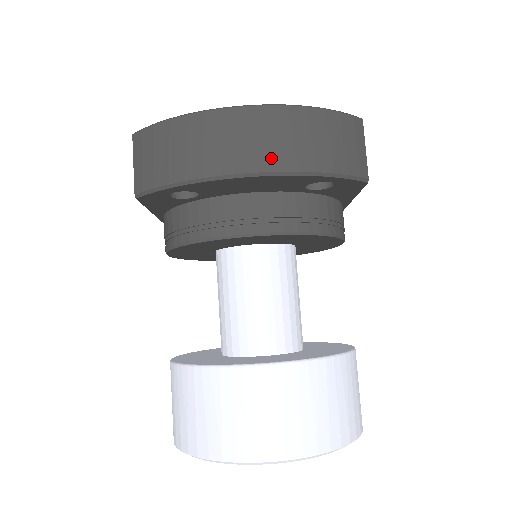
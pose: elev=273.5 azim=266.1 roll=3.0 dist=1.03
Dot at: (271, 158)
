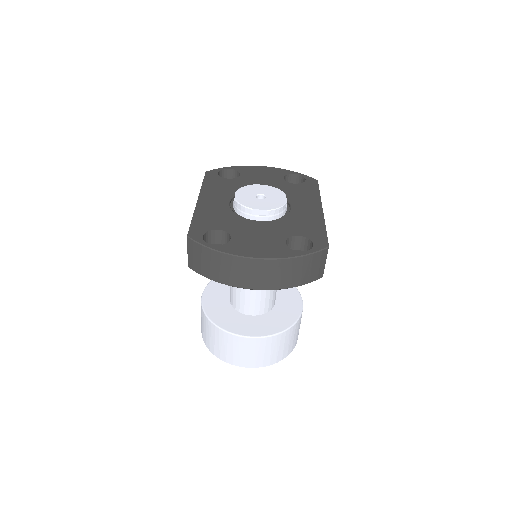
Dot at: (267, 284)
